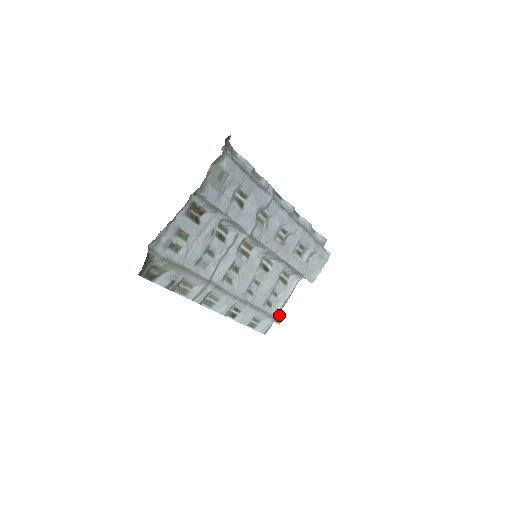
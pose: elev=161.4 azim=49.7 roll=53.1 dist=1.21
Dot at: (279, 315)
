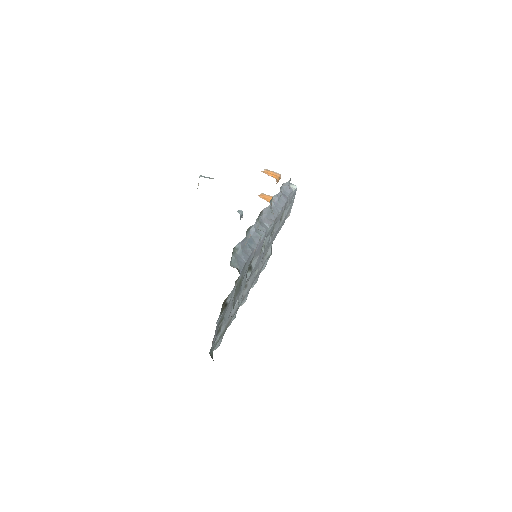
Dot at: occluded
